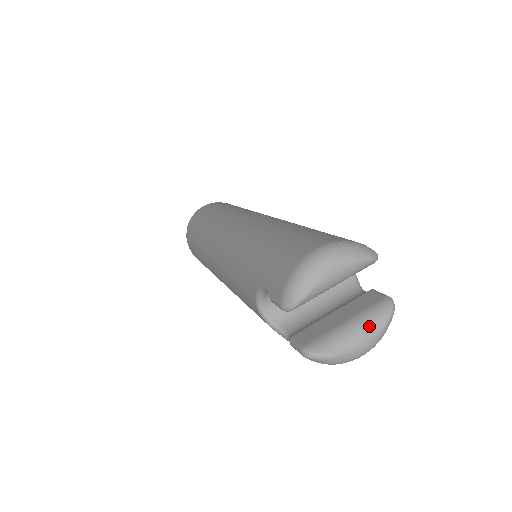
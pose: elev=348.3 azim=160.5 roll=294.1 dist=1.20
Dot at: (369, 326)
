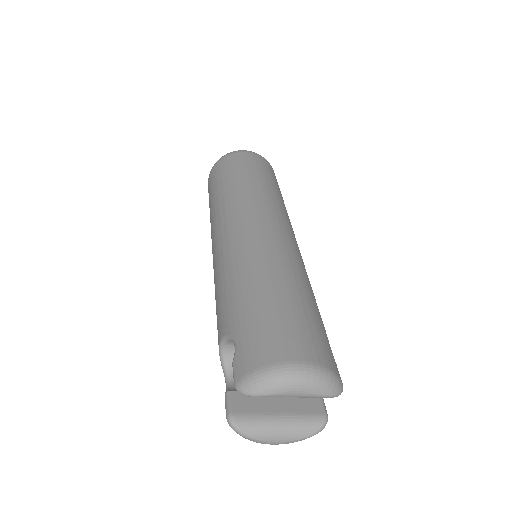
Dot at: (294, 432)
